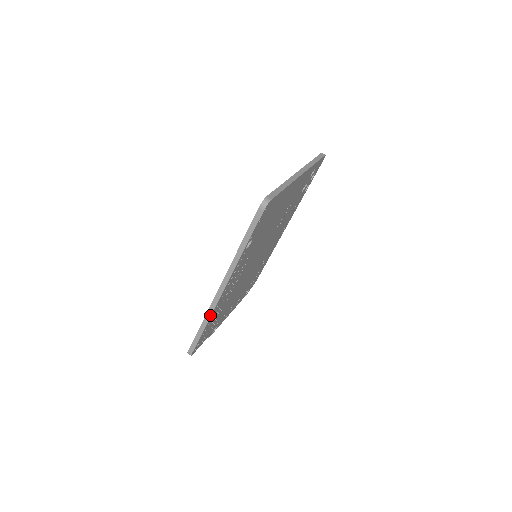
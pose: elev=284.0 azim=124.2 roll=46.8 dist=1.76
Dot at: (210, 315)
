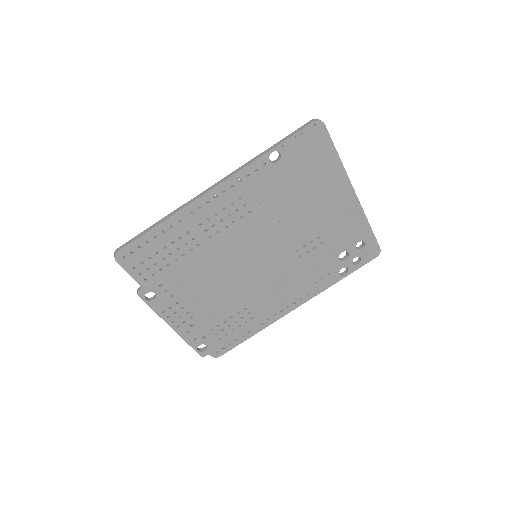
Dot at: (179, 210)
